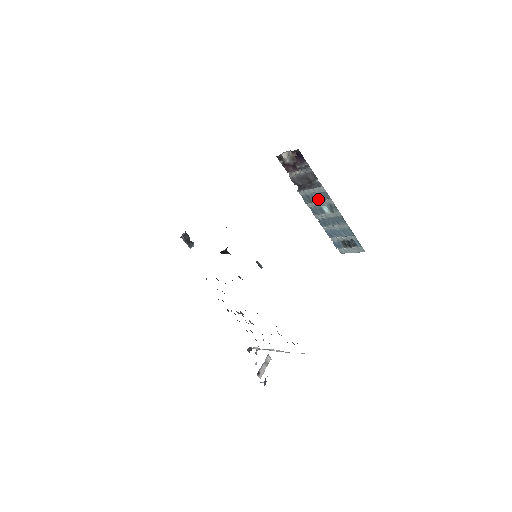
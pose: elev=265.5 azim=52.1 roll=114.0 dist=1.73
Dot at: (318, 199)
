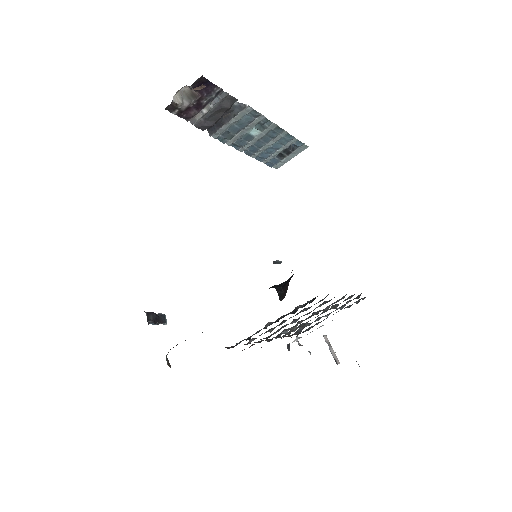
Dot at: (242, 127)
